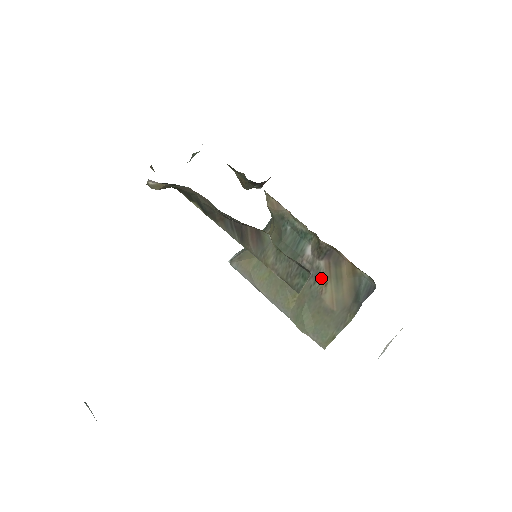
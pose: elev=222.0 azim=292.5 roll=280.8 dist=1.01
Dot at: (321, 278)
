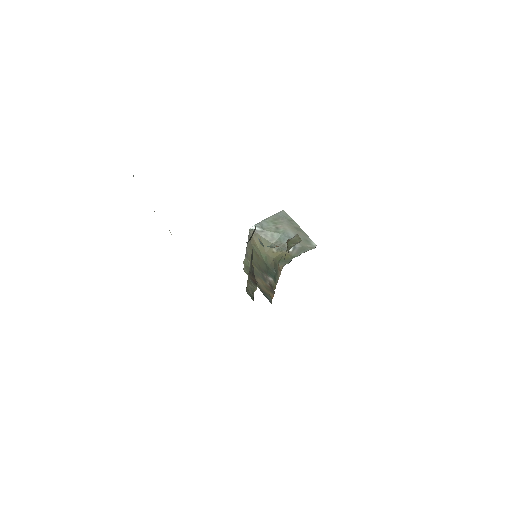
Dot at: (264, 281)
